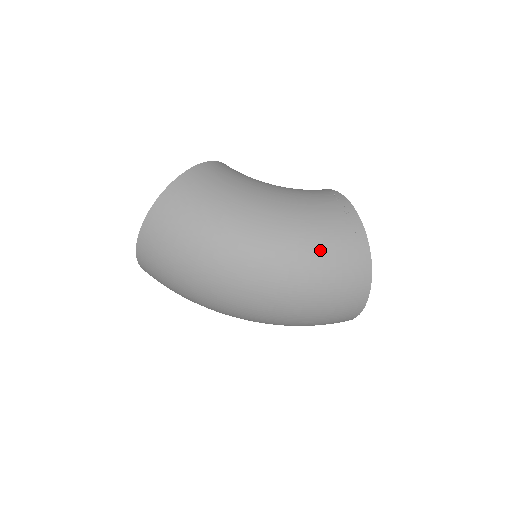
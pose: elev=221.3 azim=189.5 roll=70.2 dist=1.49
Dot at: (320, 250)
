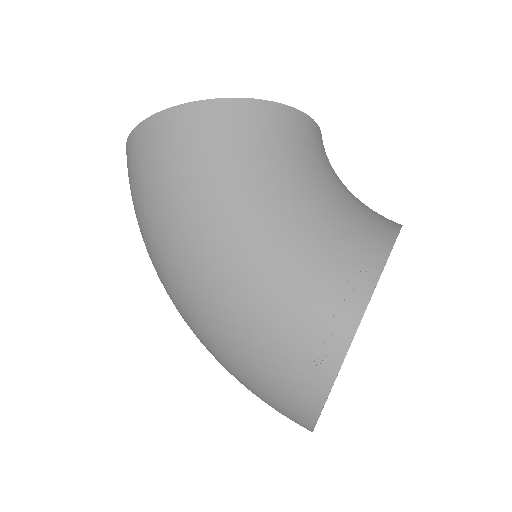
Dot at: (248, 345)
